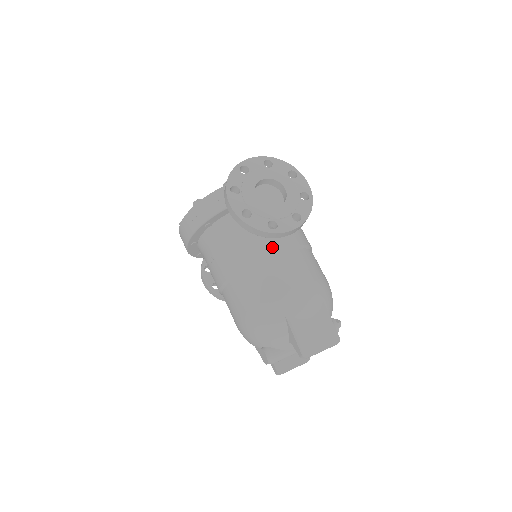
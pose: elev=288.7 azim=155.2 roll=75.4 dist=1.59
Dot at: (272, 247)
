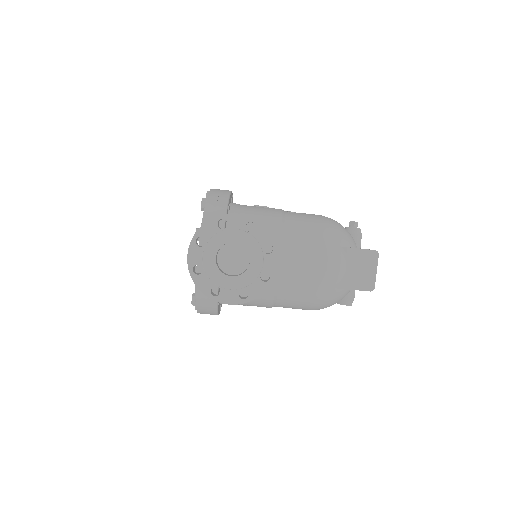
Dot at: occluded
